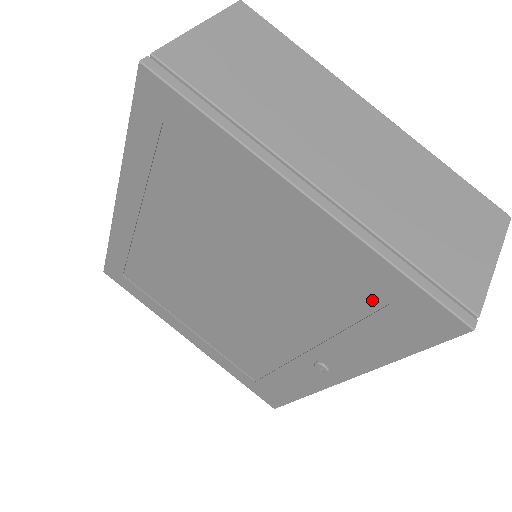
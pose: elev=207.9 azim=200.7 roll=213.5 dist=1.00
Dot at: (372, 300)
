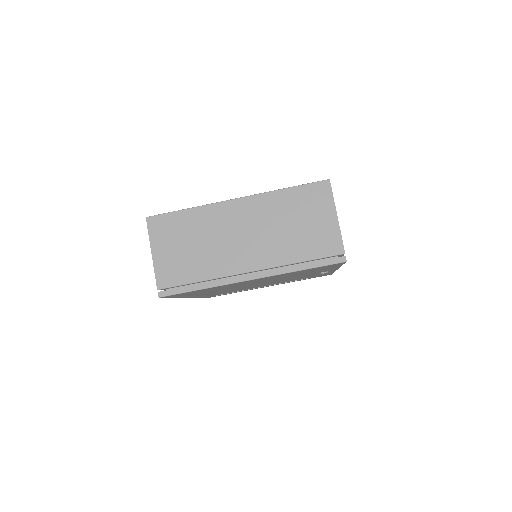
Dot at: occluded
